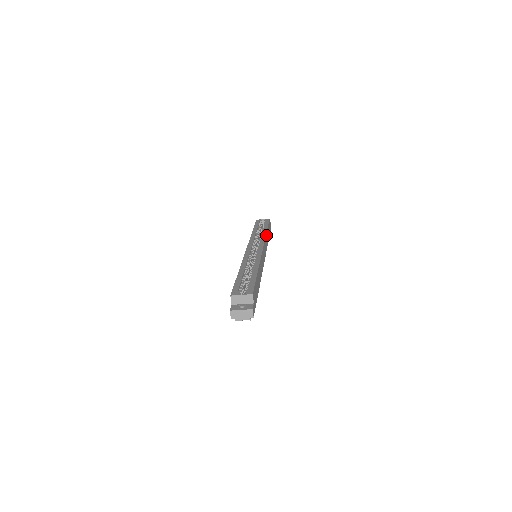
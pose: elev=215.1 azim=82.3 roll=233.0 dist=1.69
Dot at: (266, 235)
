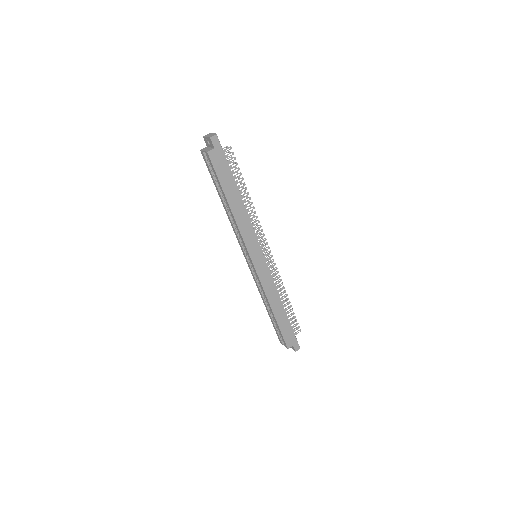
Dot at: (237, 220)
